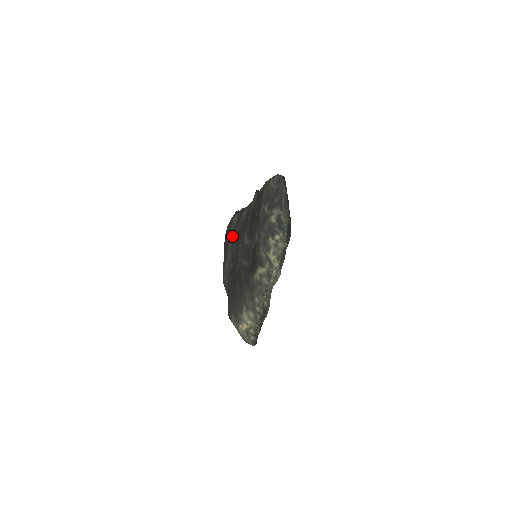
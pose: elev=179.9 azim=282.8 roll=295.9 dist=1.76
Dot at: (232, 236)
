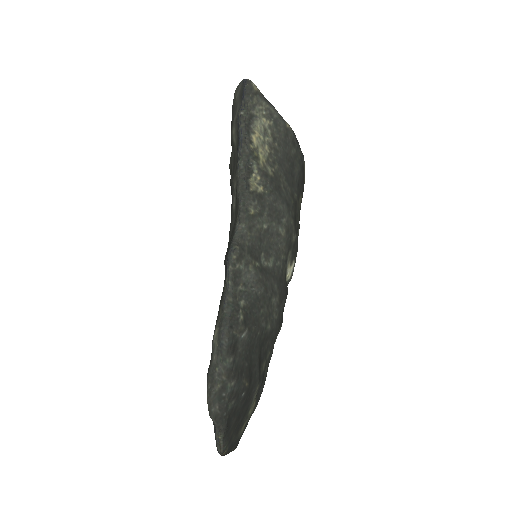
Dot at: (230, 169)
